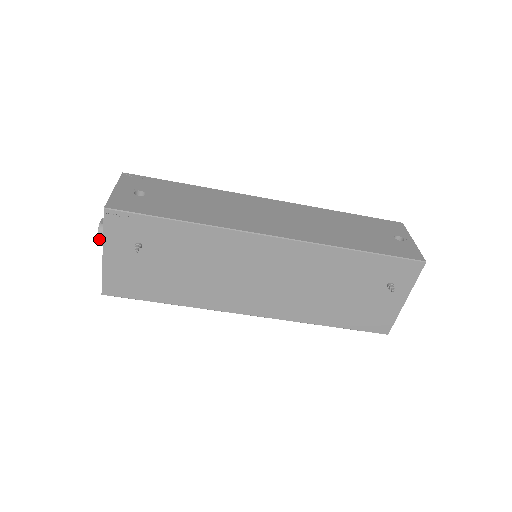
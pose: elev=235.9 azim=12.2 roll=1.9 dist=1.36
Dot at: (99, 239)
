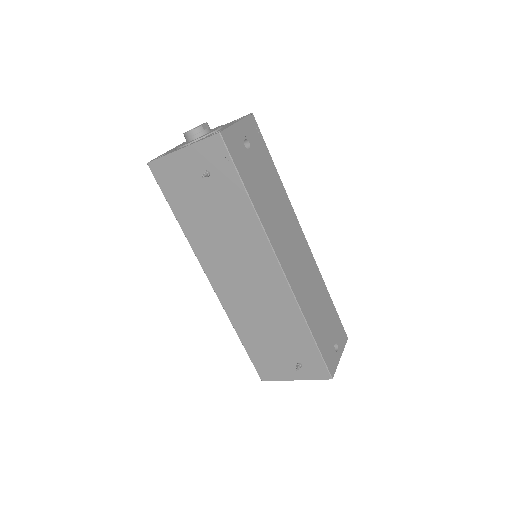
Dot at: (189, 133)
